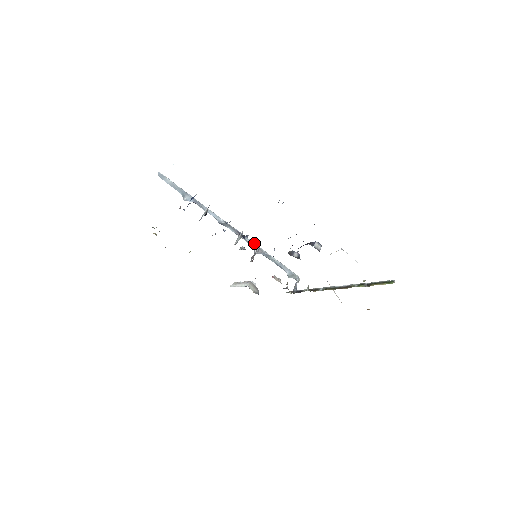
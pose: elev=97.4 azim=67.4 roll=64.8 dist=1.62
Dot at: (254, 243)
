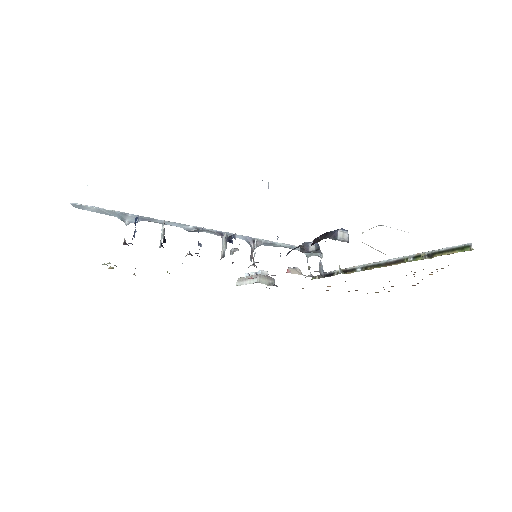
Dot at: (246, 237)
